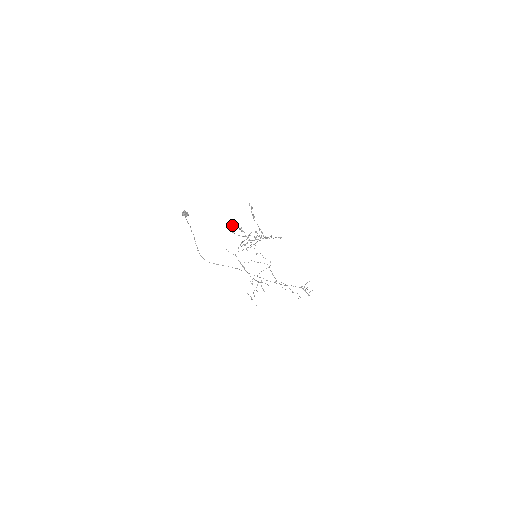
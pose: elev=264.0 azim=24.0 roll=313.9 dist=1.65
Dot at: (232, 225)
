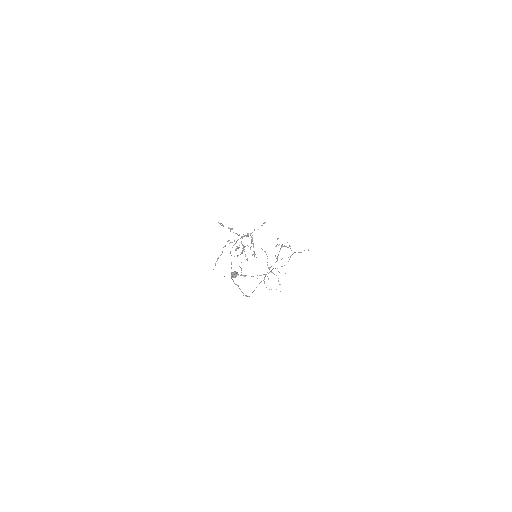
Dot at: (236, 250)
